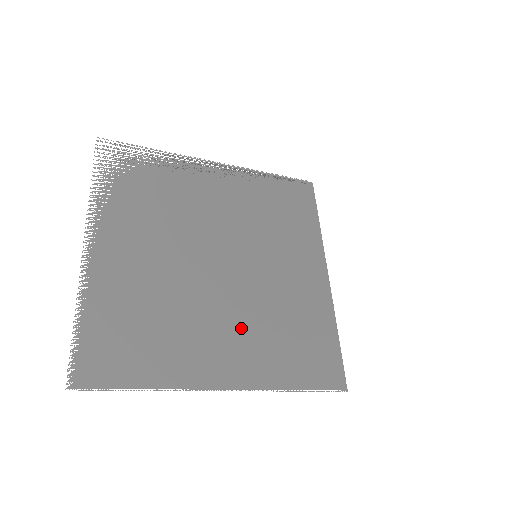
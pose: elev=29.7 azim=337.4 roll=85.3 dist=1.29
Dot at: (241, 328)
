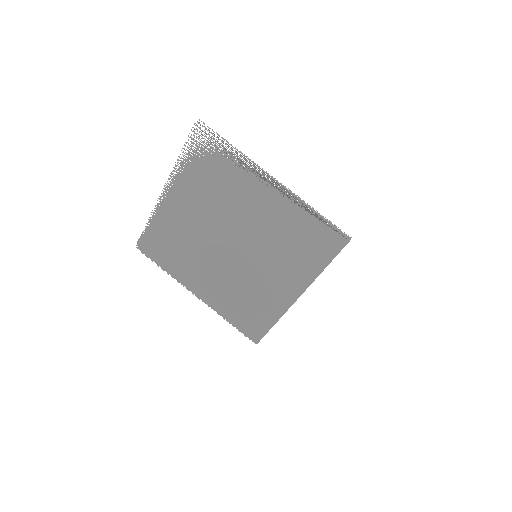
Dot at: (220, 281)
